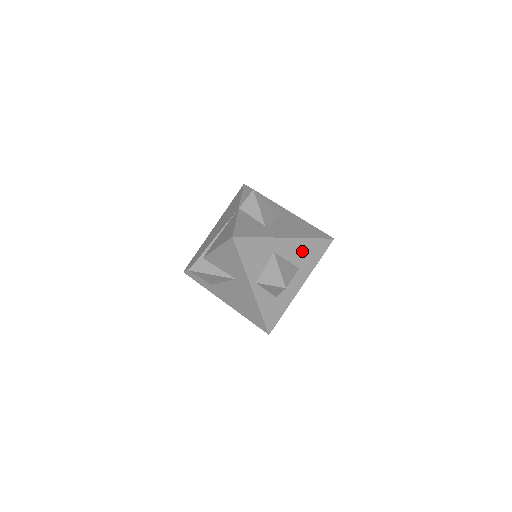
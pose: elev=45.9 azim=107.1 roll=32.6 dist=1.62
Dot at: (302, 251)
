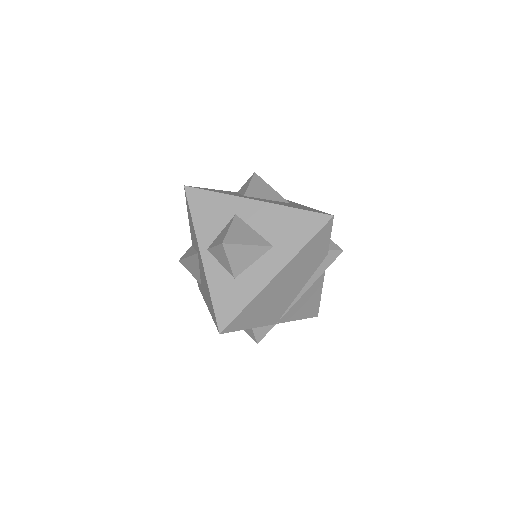
Dot at: (279, 223)
